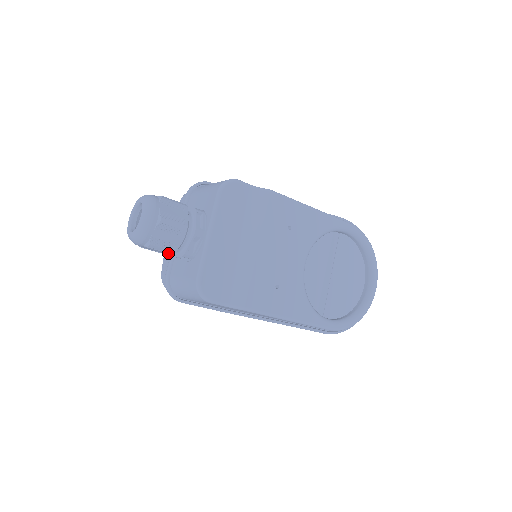
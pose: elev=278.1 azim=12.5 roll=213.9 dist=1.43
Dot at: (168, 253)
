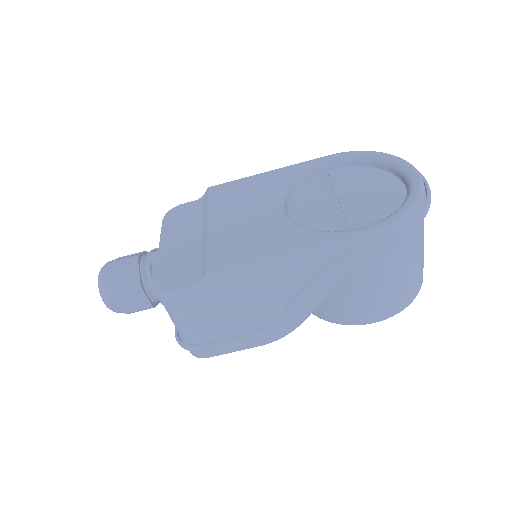
Dot at: (141, 295)
